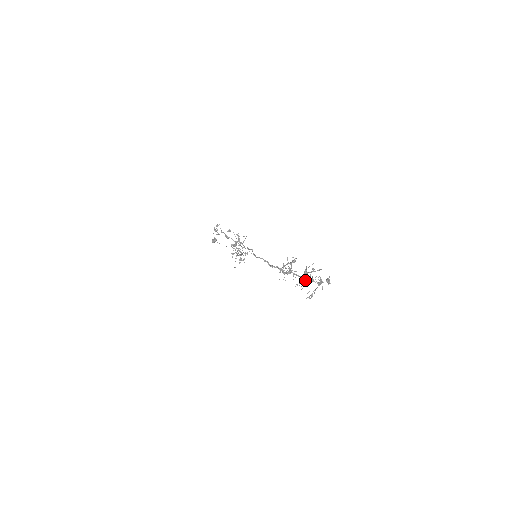
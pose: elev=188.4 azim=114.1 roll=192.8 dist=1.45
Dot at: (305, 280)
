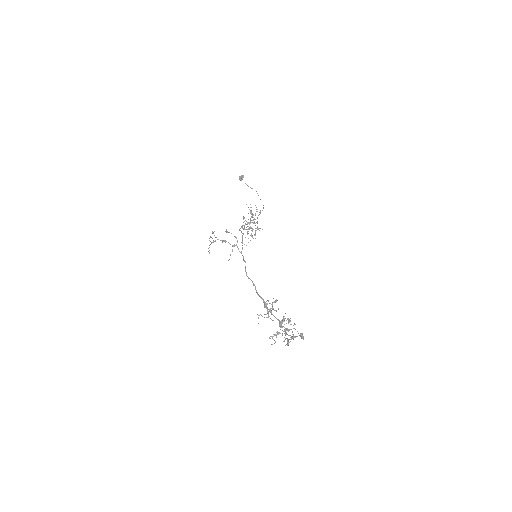
Dot at: (279, 333)
